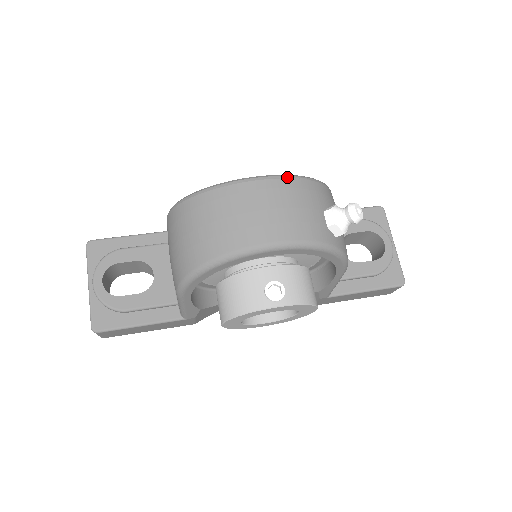
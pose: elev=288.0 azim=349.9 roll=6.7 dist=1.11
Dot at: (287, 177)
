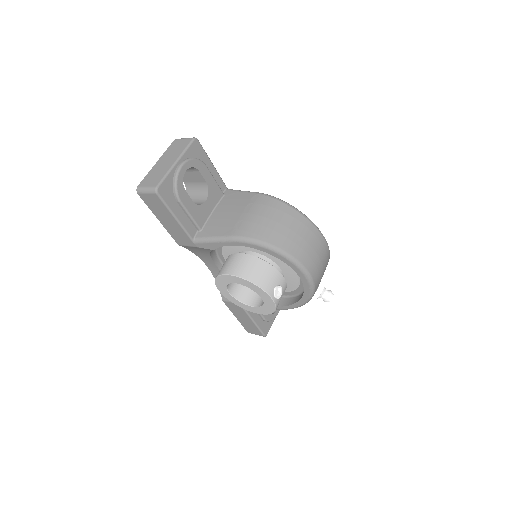
Dot at: occluded
